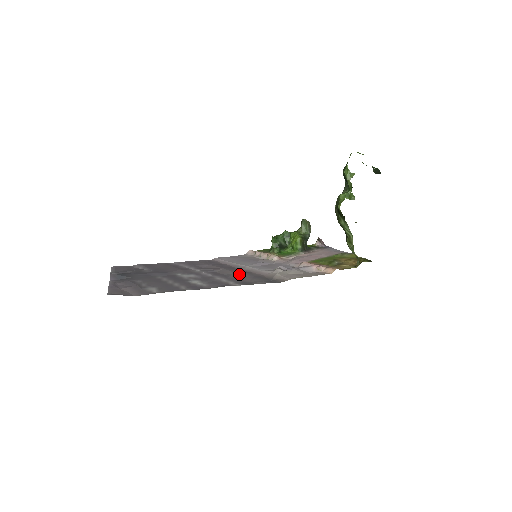
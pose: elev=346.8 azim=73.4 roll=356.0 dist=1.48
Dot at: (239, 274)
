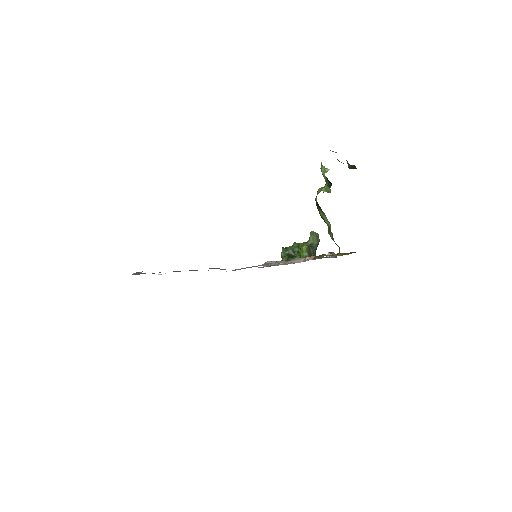
Dot at: occluded
